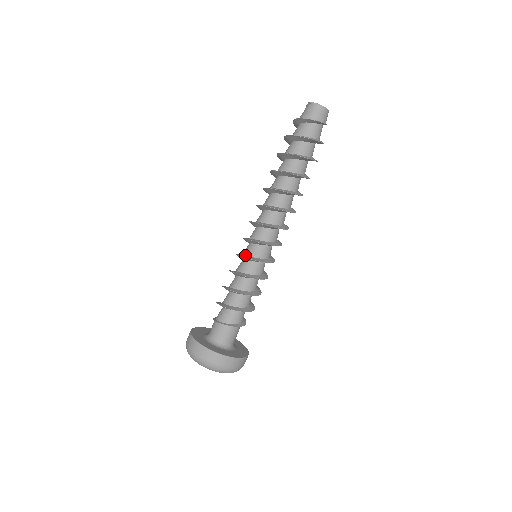
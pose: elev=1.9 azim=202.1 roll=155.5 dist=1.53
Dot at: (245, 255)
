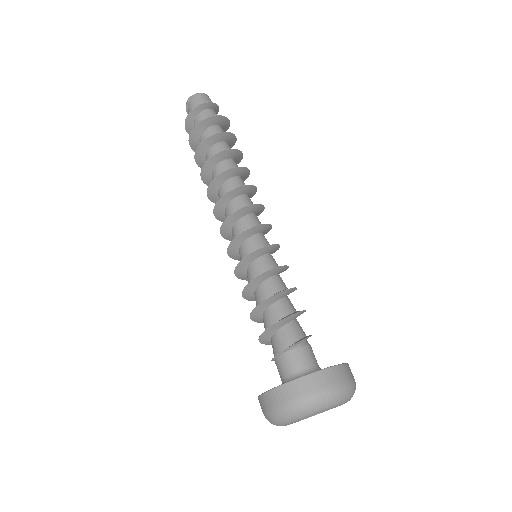
Dot at: (252, 253)
